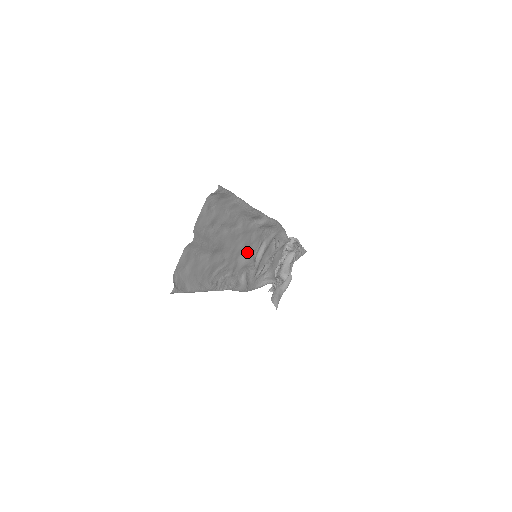
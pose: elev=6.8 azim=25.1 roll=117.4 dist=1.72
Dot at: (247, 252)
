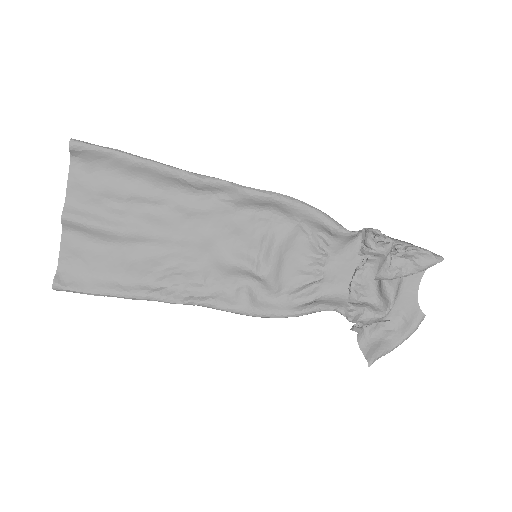
Dot at: (226, 247)
